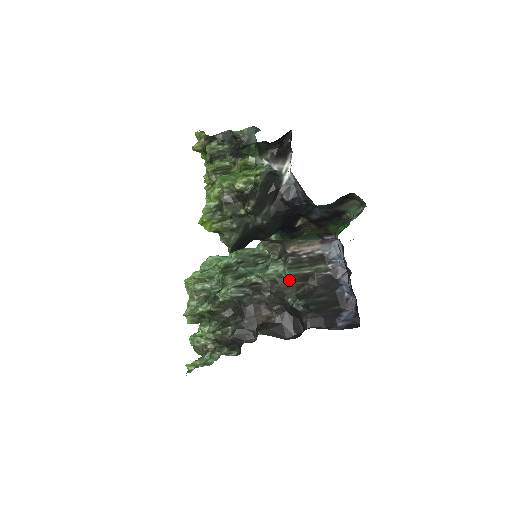
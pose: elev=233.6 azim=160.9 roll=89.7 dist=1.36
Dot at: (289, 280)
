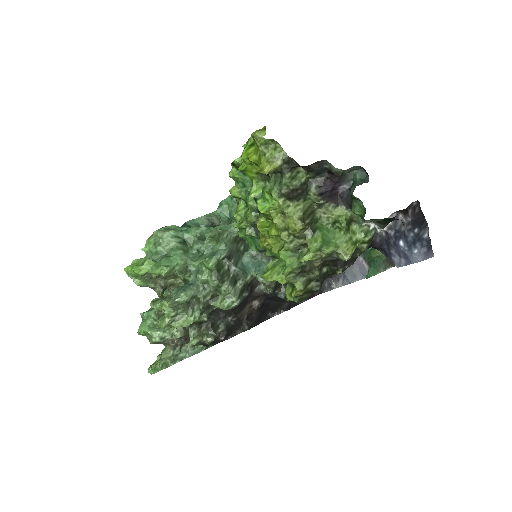
Dot at: occluded
